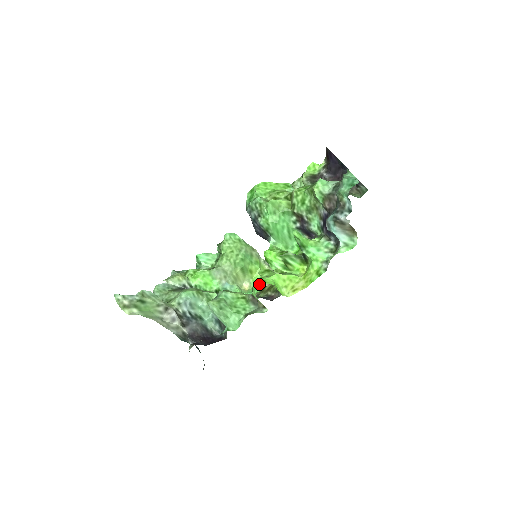
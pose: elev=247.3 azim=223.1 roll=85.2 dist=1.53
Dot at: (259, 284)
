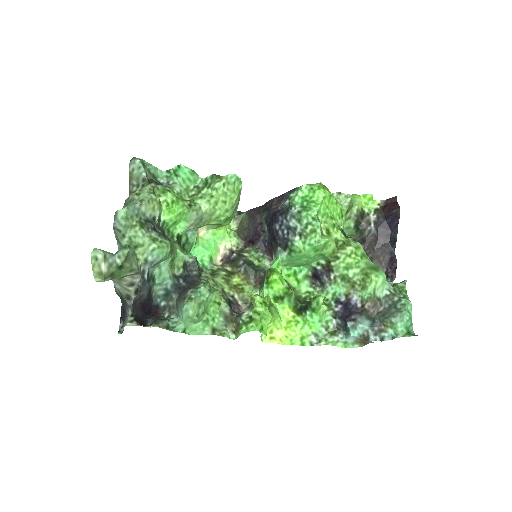
Dot at: (216, 242)
